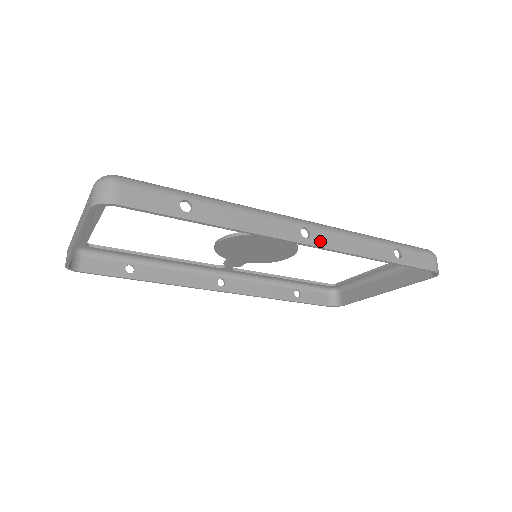
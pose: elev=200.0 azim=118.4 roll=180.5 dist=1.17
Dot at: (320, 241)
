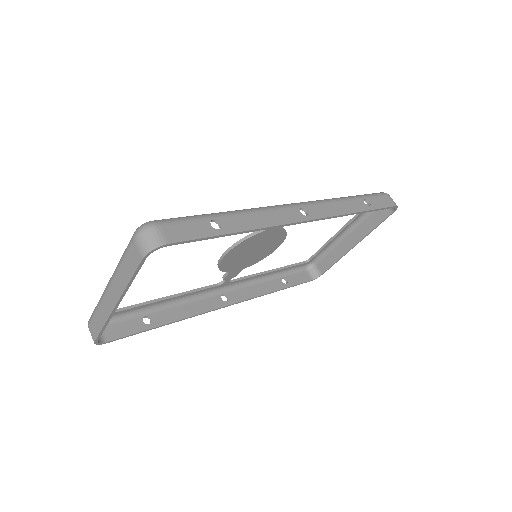
Dot at: (316, 214)
